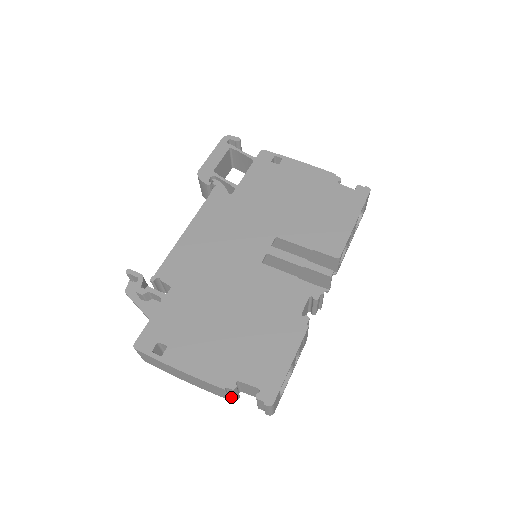
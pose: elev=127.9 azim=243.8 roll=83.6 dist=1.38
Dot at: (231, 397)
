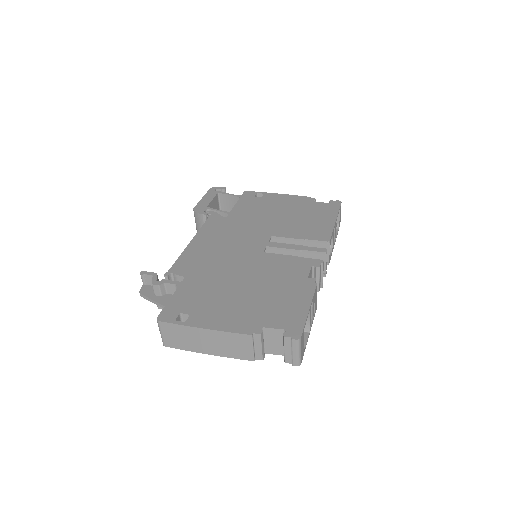
Dot at: (257, 357)
